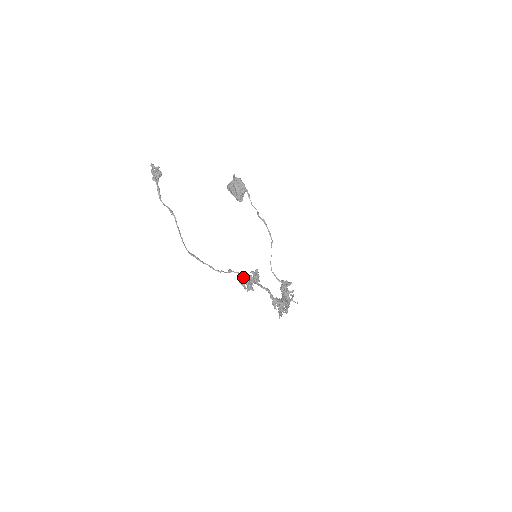
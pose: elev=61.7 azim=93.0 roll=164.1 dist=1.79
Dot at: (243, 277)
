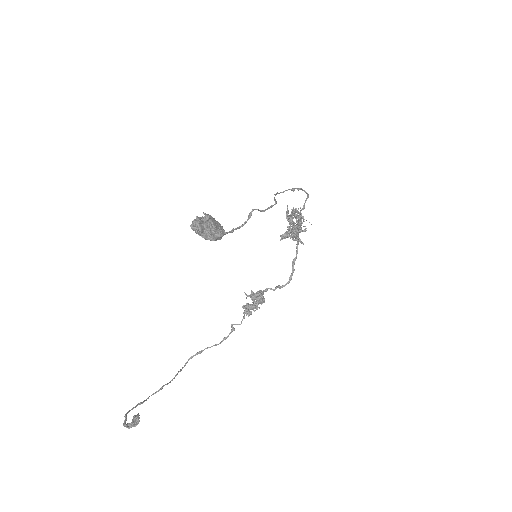
Dot at: (247, 312)
